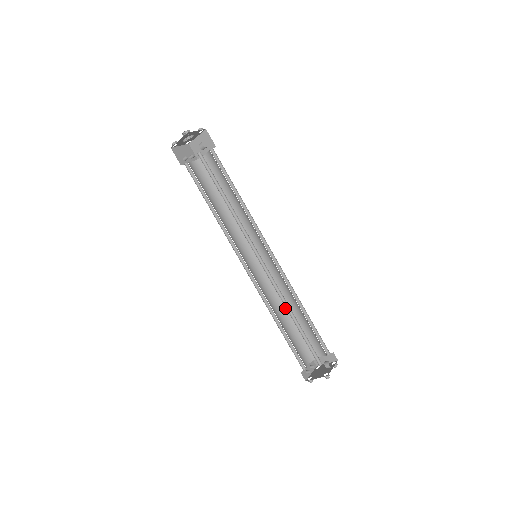
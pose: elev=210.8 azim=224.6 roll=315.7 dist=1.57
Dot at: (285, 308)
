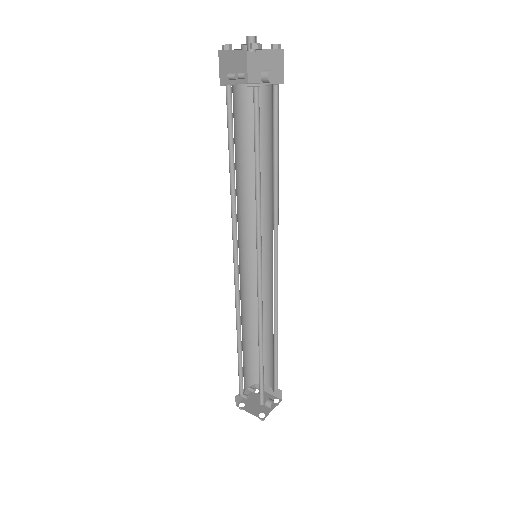
Dot at: (256, 321)
